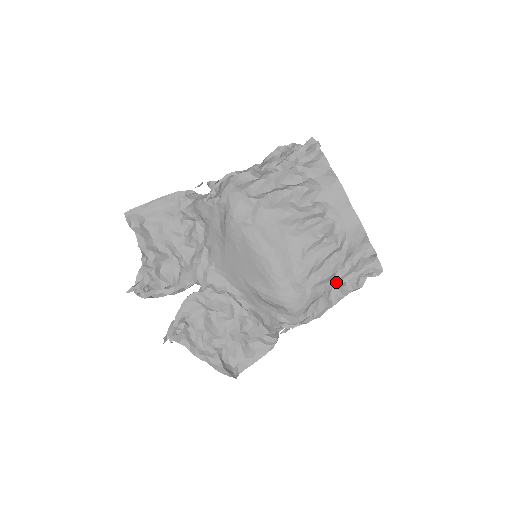
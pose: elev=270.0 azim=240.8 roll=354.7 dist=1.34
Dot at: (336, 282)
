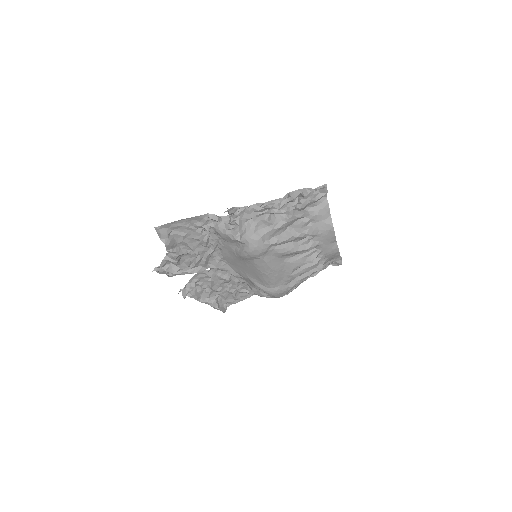
Dot at: (309, 277)
